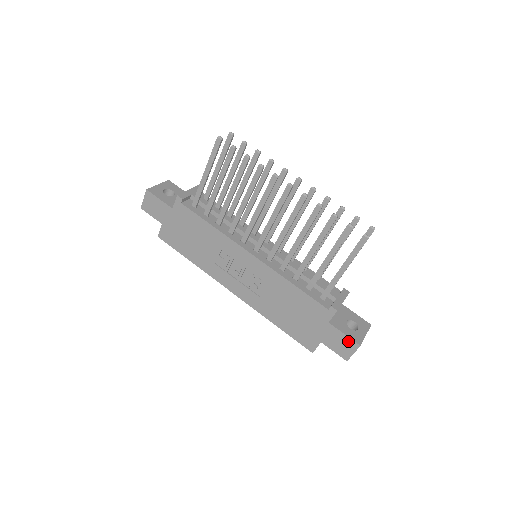
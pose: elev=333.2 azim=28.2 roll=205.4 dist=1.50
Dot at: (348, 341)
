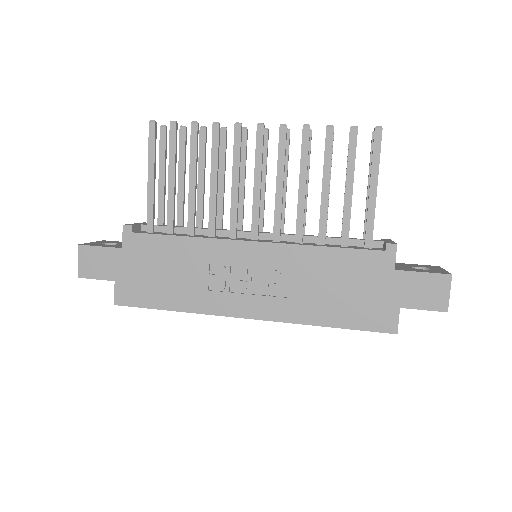
Dot at: (433, 279)
